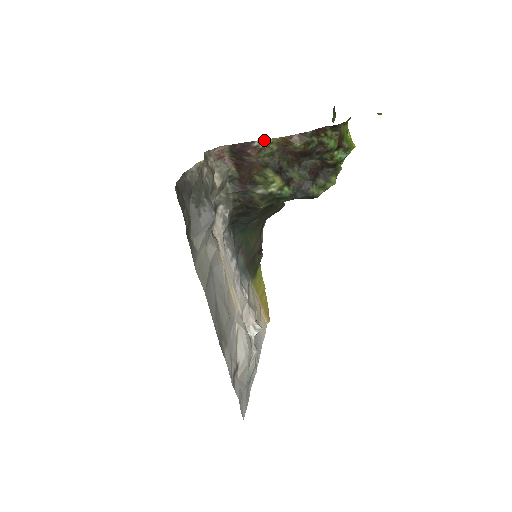
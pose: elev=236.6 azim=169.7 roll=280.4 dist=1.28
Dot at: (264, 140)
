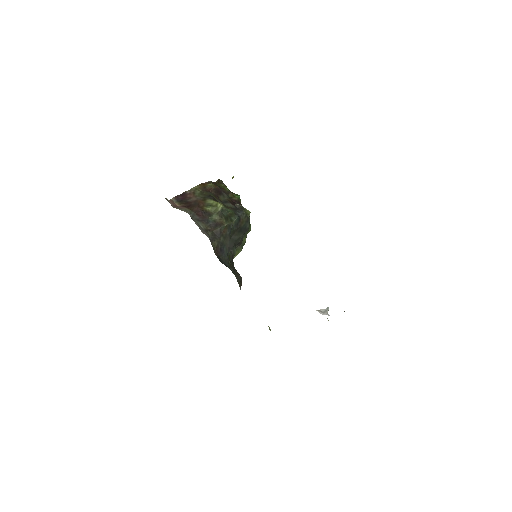
Dot at: (191, 189)
